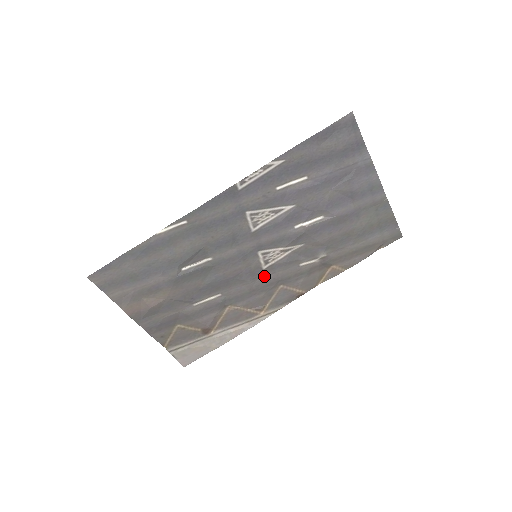
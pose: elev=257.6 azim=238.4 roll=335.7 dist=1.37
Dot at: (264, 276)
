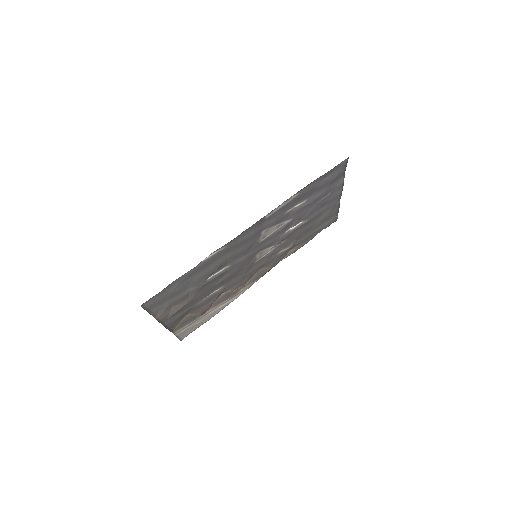
Dot at: (254, 266)
